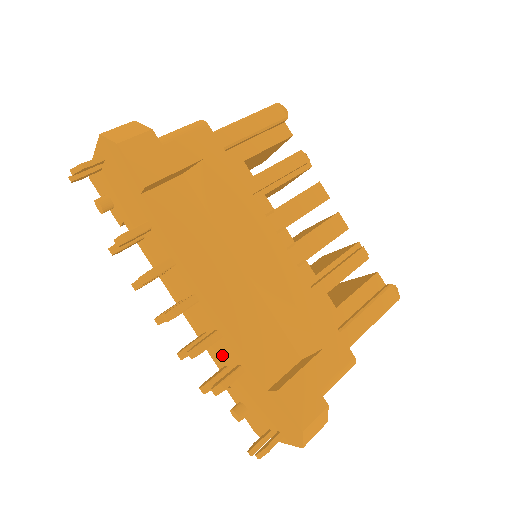
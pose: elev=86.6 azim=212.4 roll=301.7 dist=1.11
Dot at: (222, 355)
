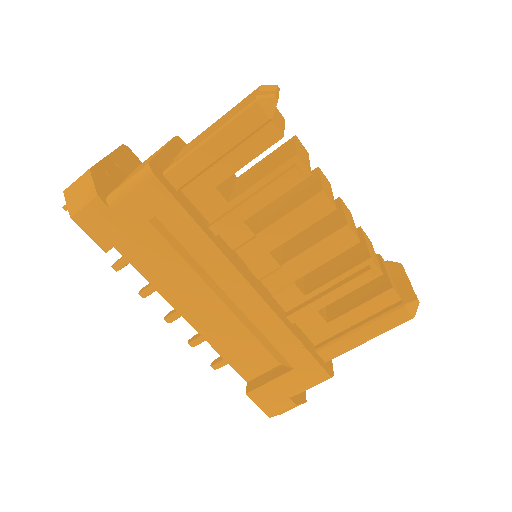
Dot at: occluded
